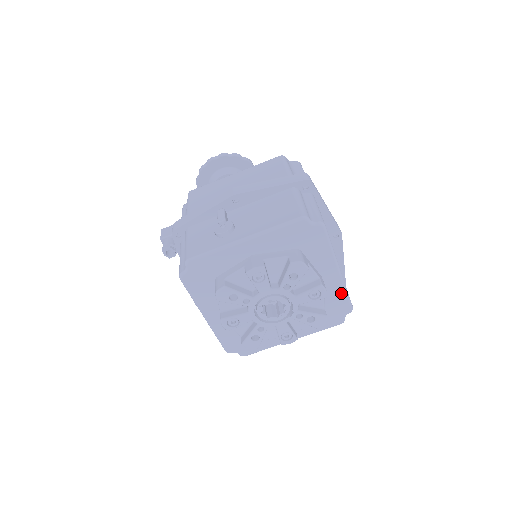
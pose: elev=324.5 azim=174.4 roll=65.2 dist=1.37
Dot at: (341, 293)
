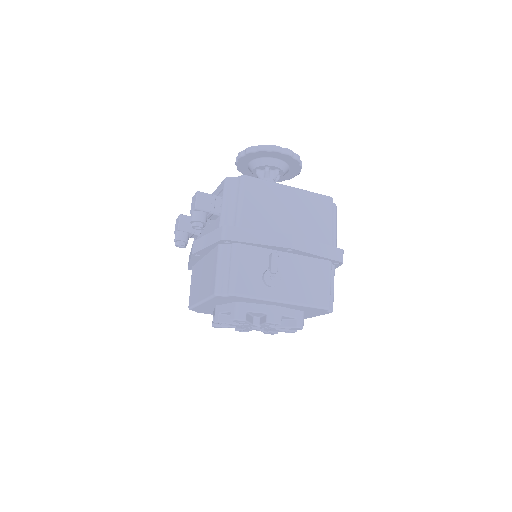
Dot at: occluded
